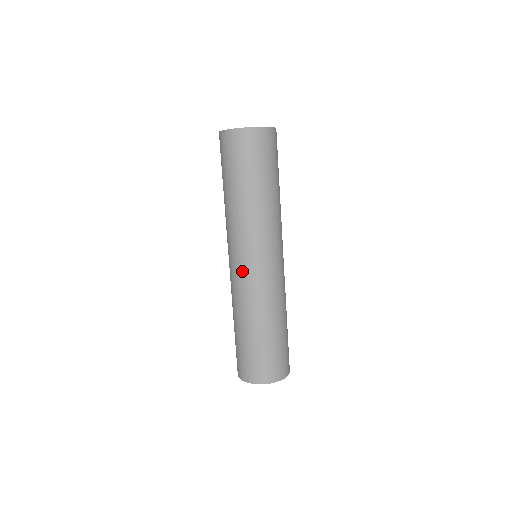
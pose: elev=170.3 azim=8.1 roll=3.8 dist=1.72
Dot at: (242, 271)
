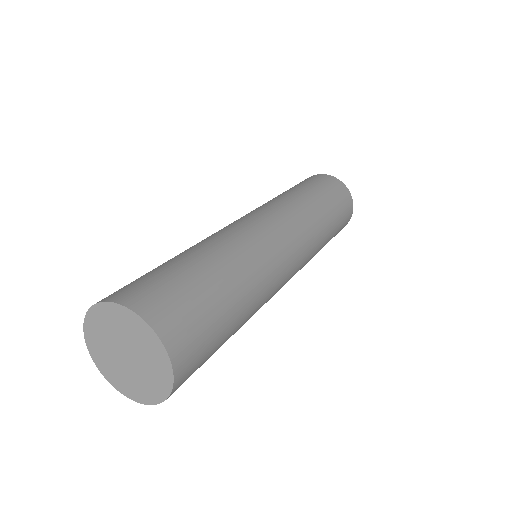
Dot at: occluded
